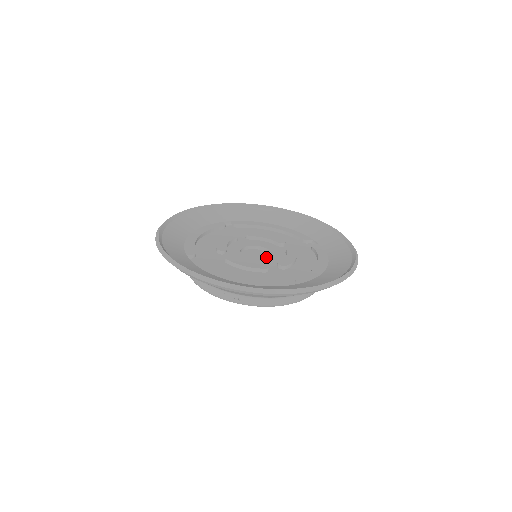
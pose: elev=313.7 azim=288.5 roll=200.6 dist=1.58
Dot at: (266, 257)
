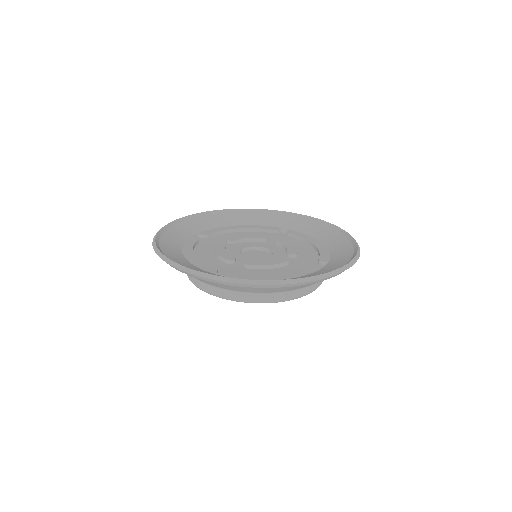
Dot at: (252, 257)
